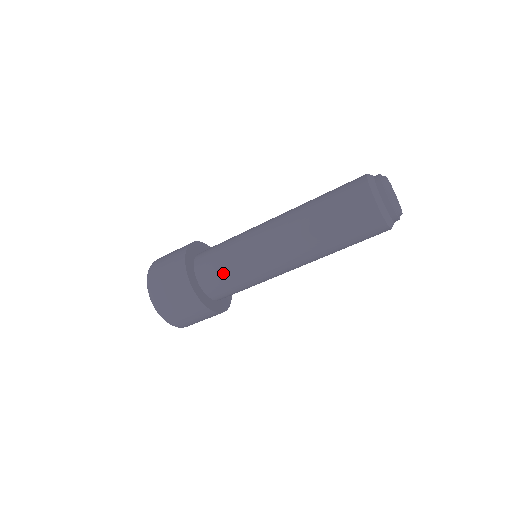
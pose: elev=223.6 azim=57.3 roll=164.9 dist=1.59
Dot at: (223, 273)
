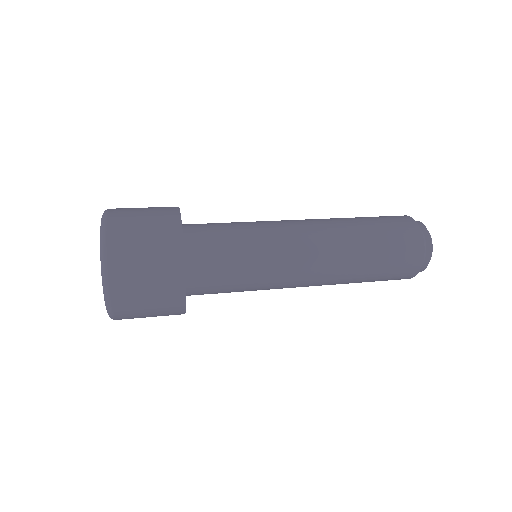
Dot at: (226, 282)
